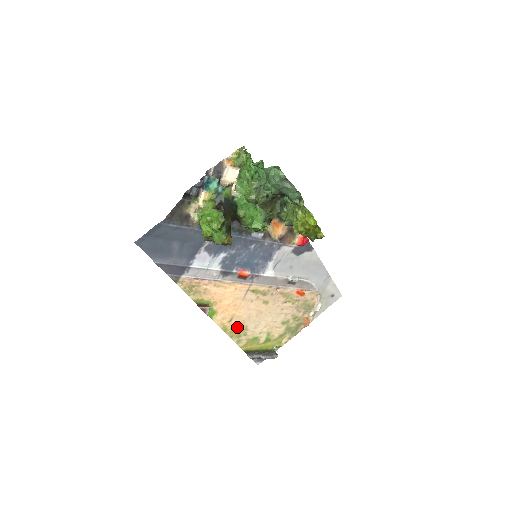
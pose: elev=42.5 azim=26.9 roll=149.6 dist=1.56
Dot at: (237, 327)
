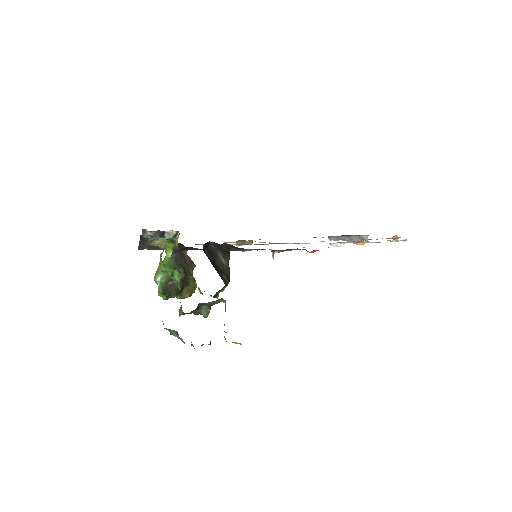
Dot at: occluded
